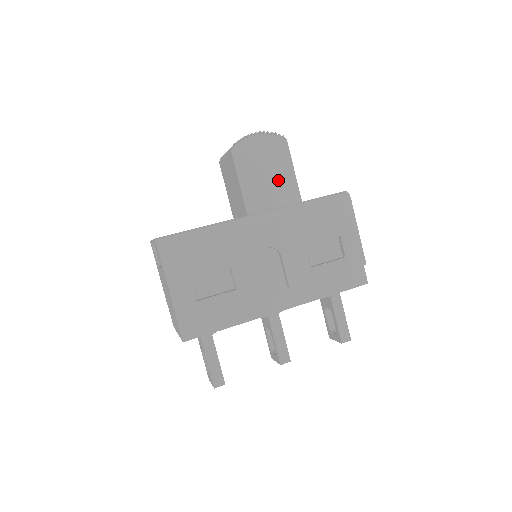
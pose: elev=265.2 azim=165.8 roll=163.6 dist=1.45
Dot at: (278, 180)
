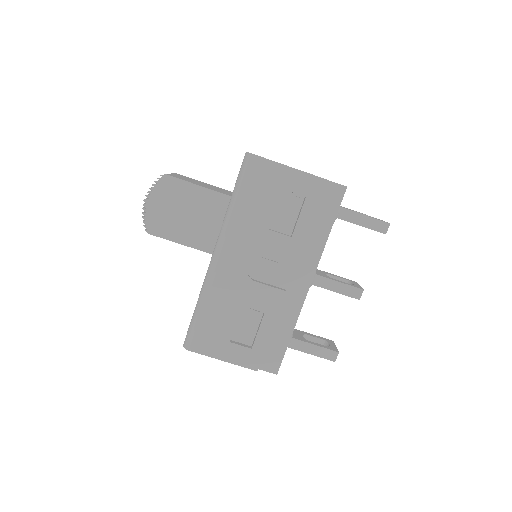
Dot at: (198, 207)
